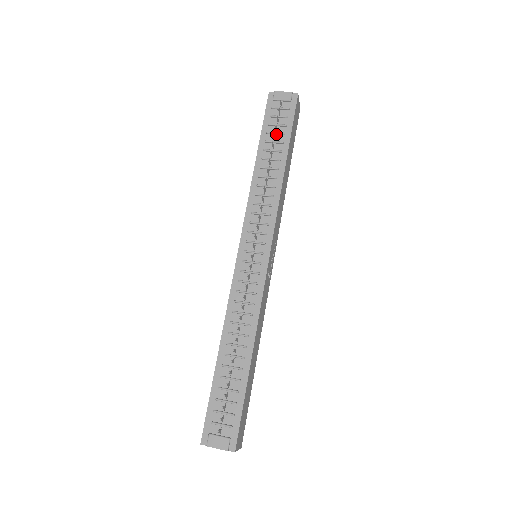
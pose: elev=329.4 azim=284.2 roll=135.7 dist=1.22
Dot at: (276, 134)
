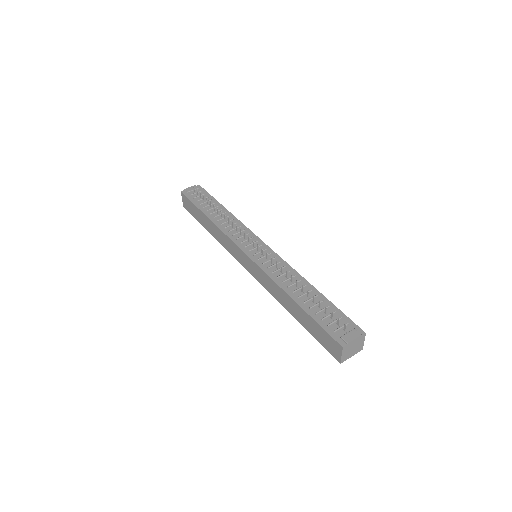
Dot at: (206, 202)
